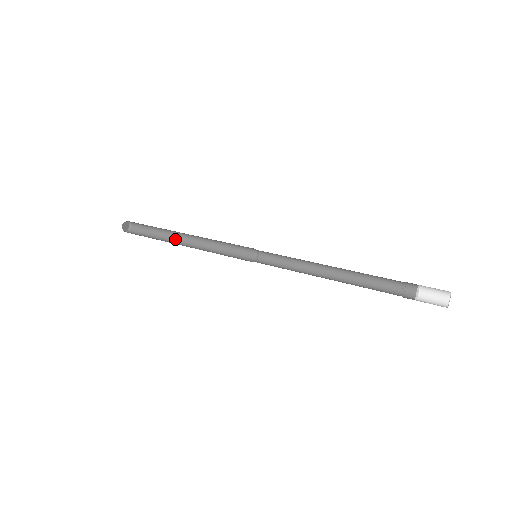
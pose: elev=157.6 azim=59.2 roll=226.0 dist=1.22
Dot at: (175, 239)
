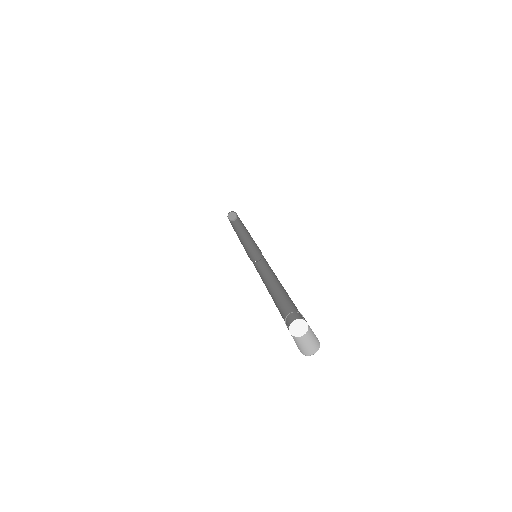
Dot at: (240, 234)
